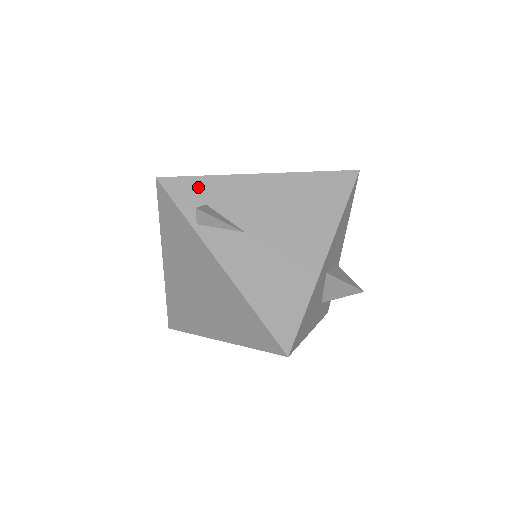
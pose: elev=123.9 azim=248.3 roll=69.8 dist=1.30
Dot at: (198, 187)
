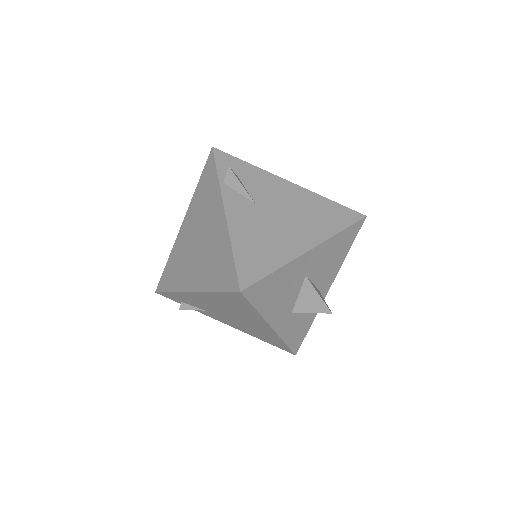
Dot at: (238, 165)
